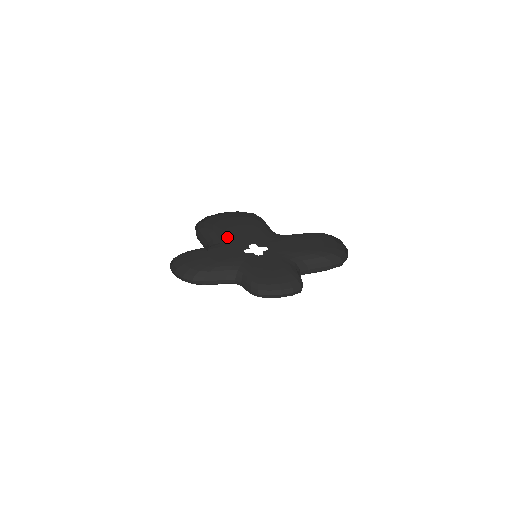
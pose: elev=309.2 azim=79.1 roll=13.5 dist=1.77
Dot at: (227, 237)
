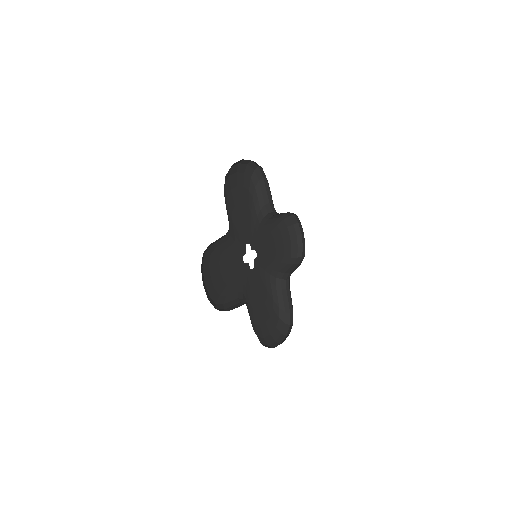
Dot at: (233, 226)
